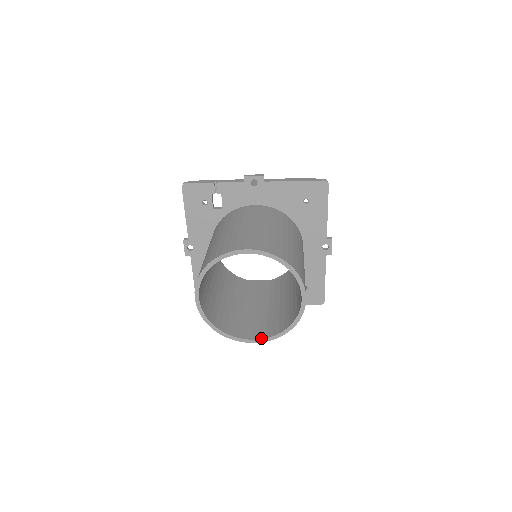
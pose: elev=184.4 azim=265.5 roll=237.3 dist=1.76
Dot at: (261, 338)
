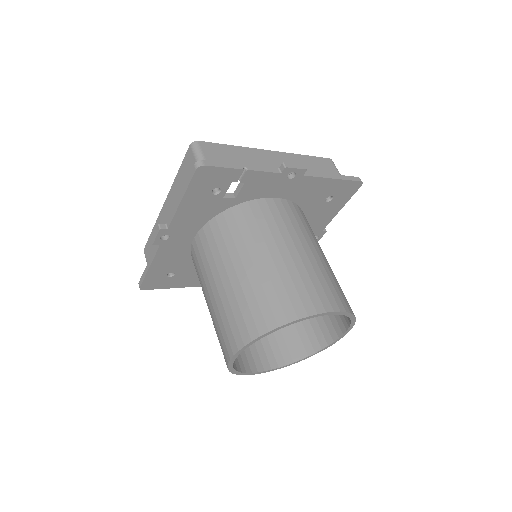
Dot at: (273, 368)
